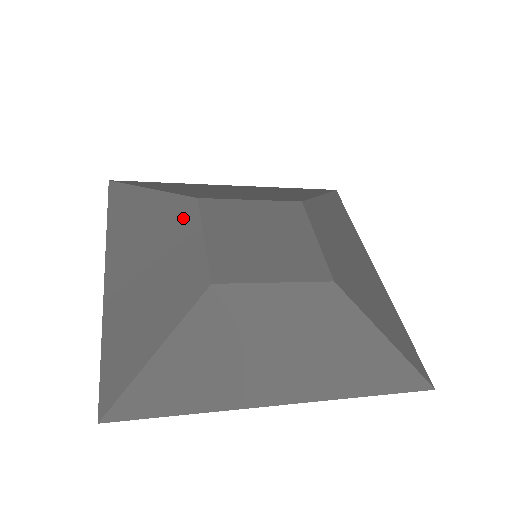
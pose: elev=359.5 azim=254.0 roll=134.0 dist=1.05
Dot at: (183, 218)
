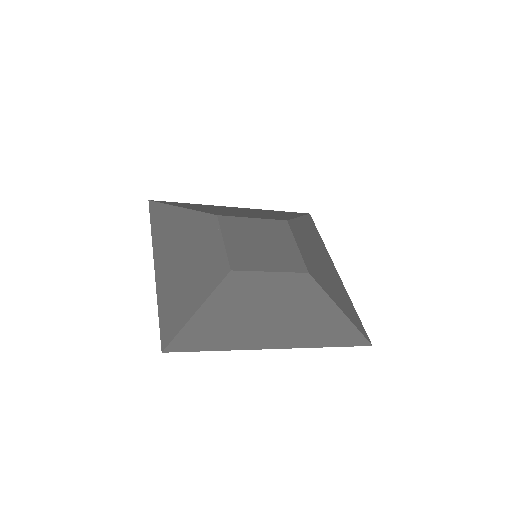
Dot at: (208, 228)
